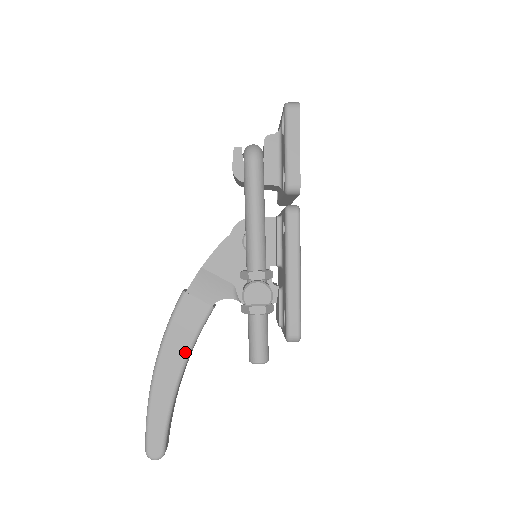
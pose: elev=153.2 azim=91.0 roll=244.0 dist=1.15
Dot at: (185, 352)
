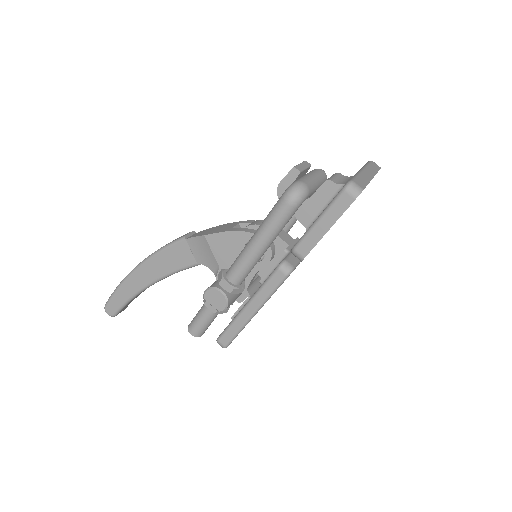
Dot at: (161, 275)
